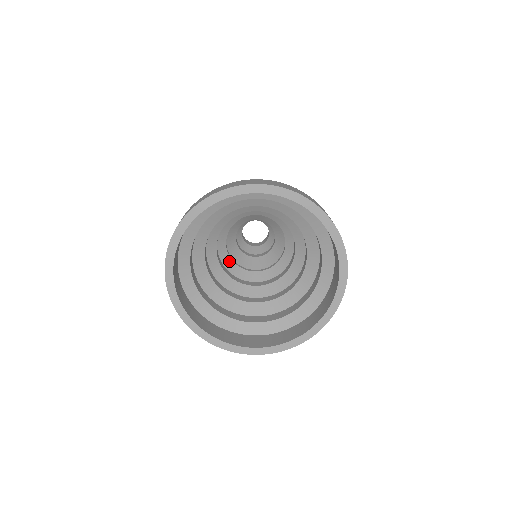
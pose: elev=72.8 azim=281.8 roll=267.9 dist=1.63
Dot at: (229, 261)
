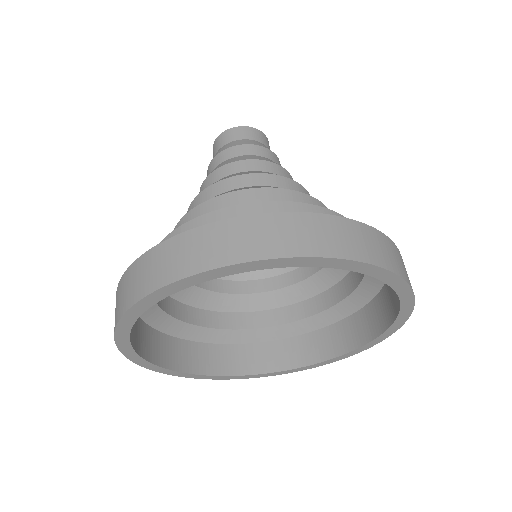
Dot at: occluded
